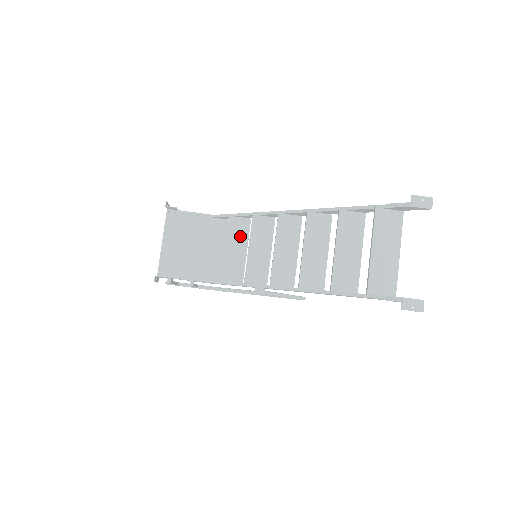
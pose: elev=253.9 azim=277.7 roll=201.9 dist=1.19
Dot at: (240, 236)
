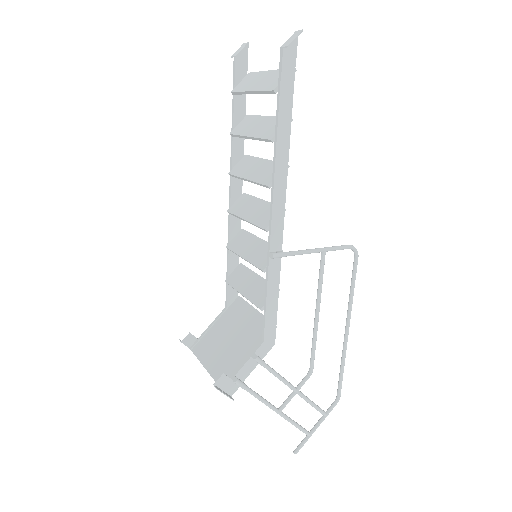
Dot at: (244, 277)
